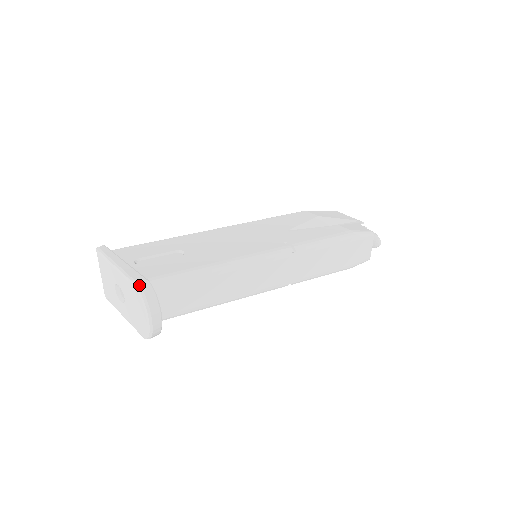
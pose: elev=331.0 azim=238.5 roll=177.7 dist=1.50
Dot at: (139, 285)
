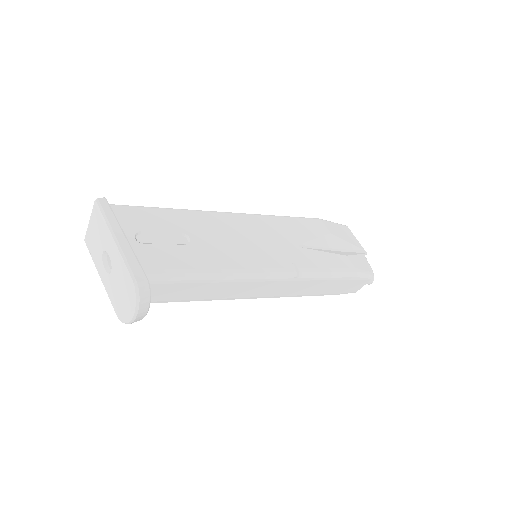
Dot at: (137, 283)
